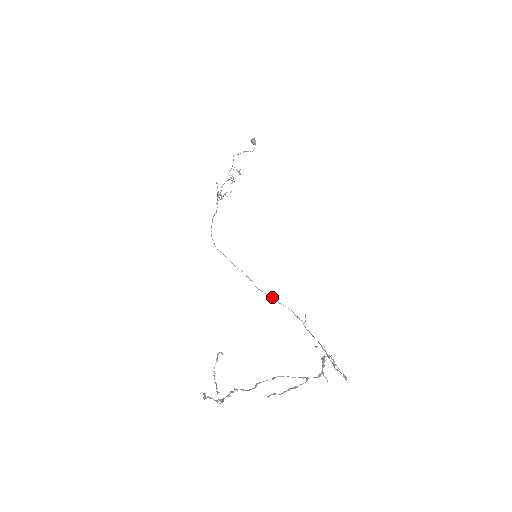
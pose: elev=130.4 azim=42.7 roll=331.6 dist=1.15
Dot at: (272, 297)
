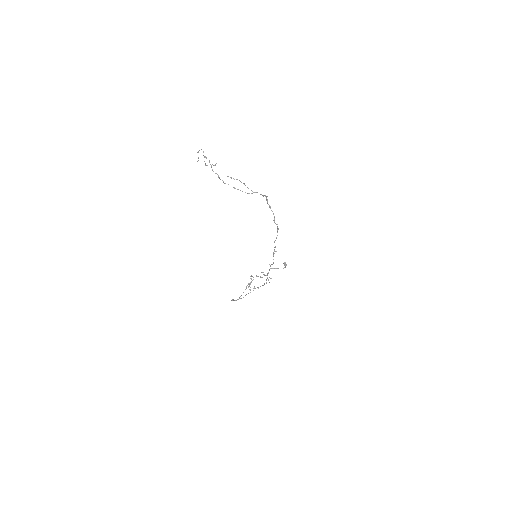
Dot at: occluded
